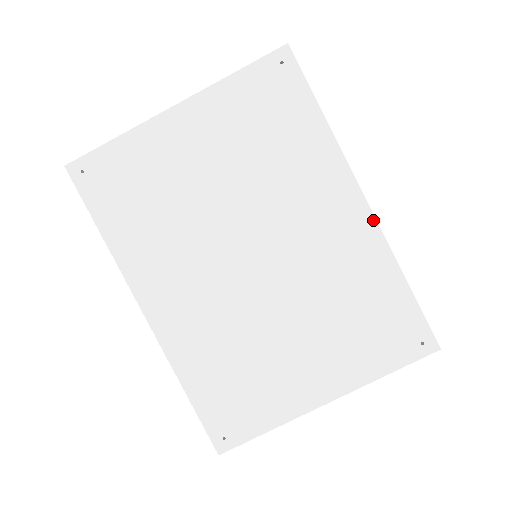
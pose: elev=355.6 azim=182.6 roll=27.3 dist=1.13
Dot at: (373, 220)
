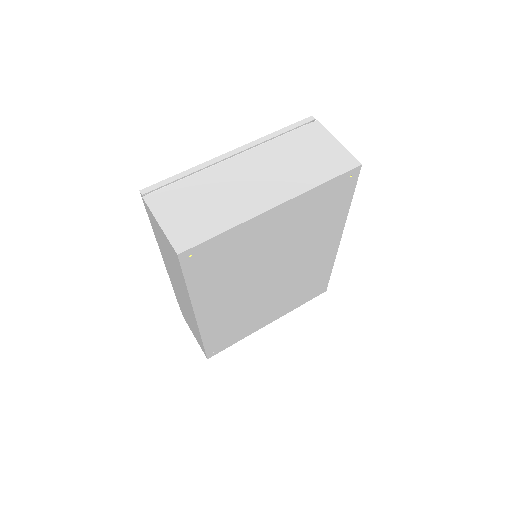
Dot at: (337, 249)
